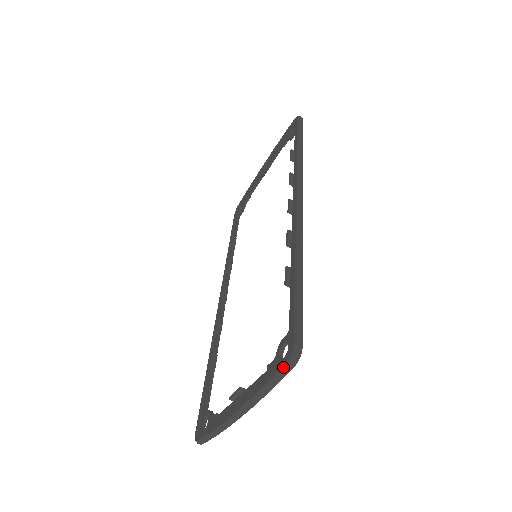
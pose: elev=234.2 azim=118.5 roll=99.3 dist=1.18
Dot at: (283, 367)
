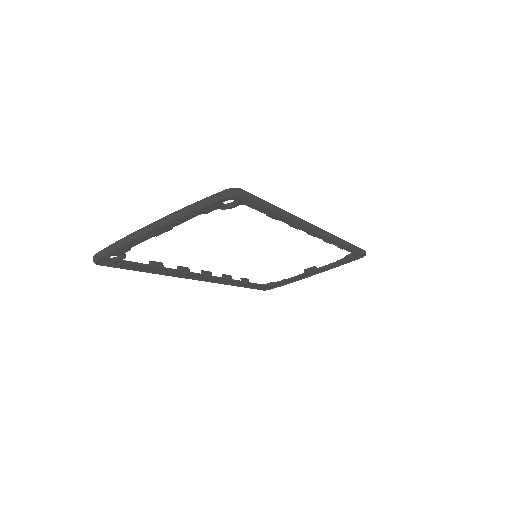
Dot at: (219, 192)
